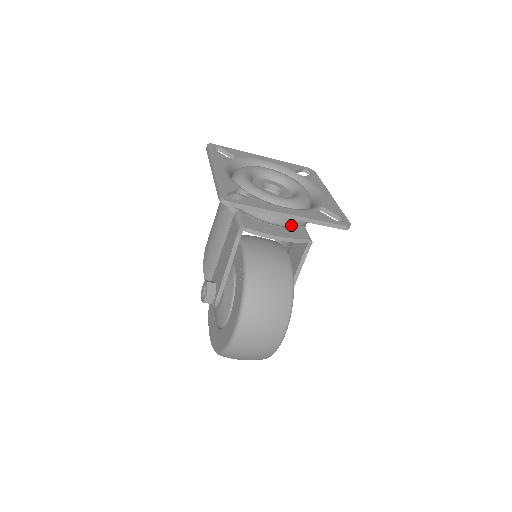
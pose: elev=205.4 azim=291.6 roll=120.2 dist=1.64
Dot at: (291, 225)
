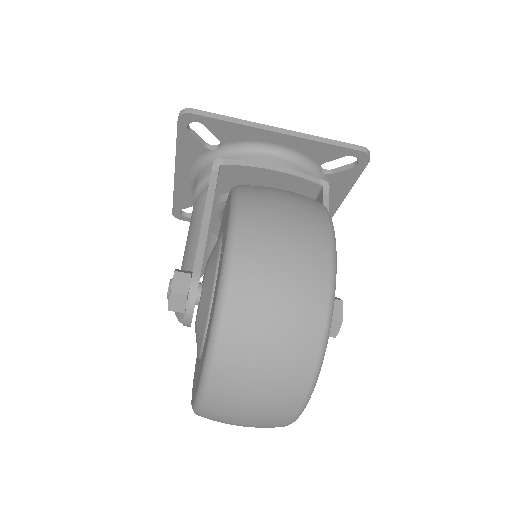
Dot at: occluded
